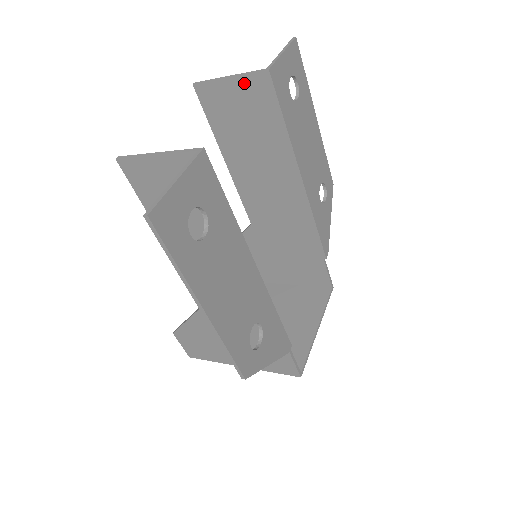
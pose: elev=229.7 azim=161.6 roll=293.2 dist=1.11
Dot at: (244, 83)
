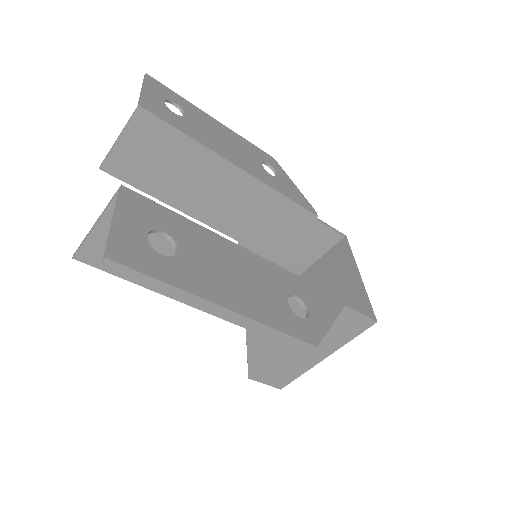
Dot at: (132, 133)
